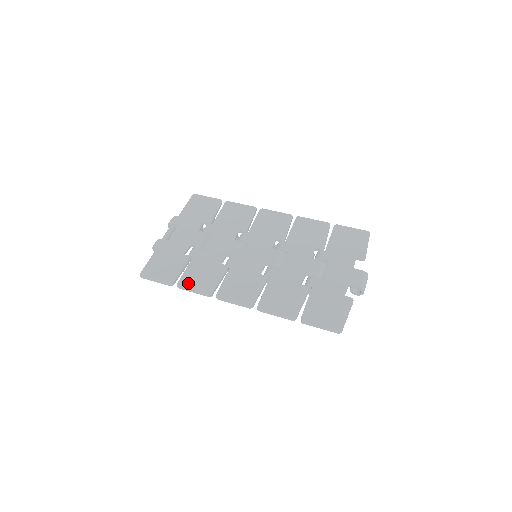
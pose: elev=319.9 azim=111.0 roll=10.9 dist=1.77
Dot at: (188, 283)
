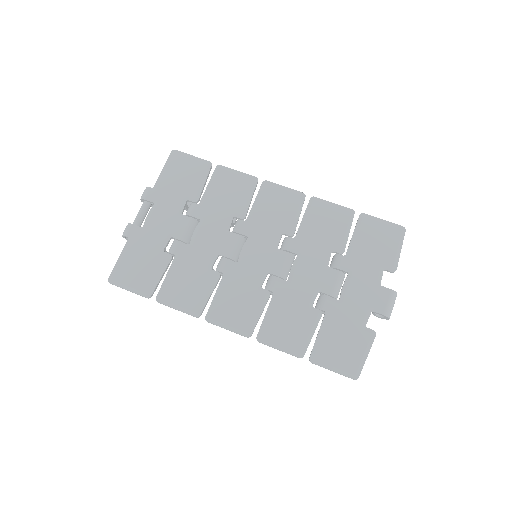
Dot at: (170, 297)
